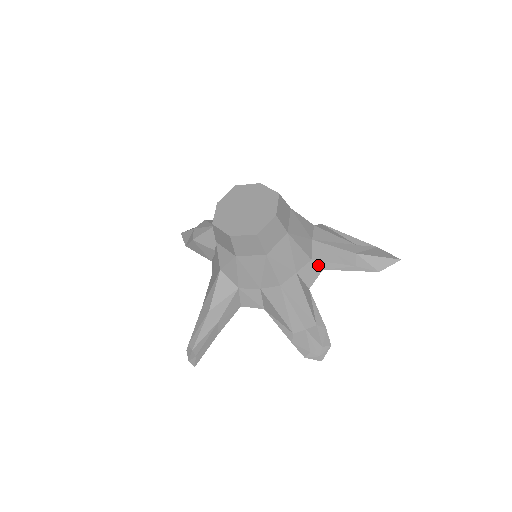
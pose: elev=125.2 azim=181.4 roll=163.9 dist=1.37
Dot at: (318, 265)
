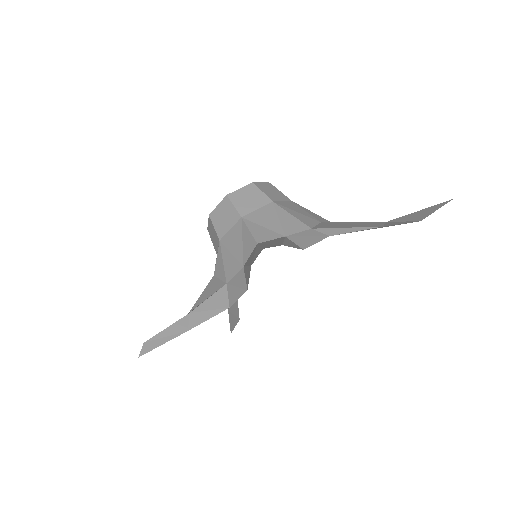
Dot at: (322, 233)
